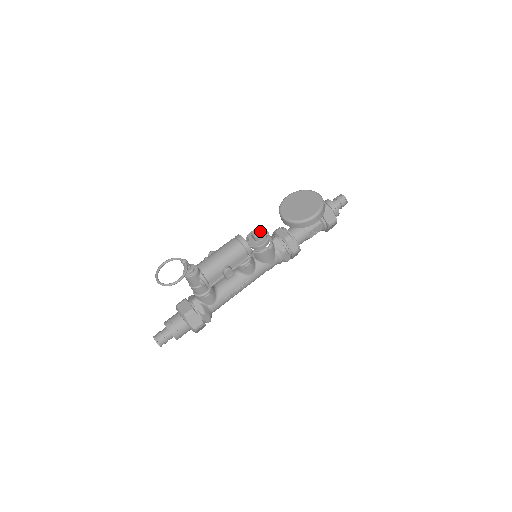
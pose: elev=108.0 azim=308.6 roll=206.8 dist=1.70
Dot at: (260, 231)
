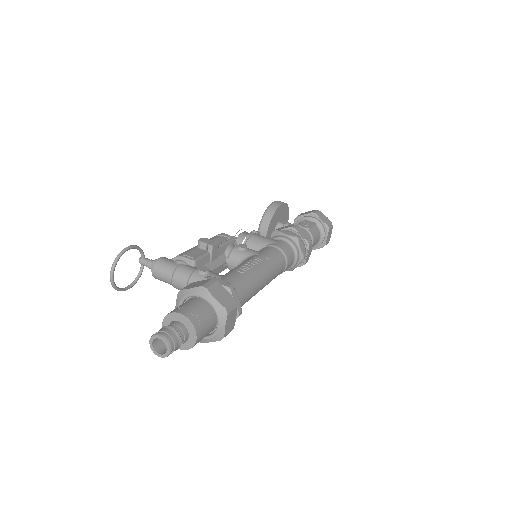
Dot at: occluded
